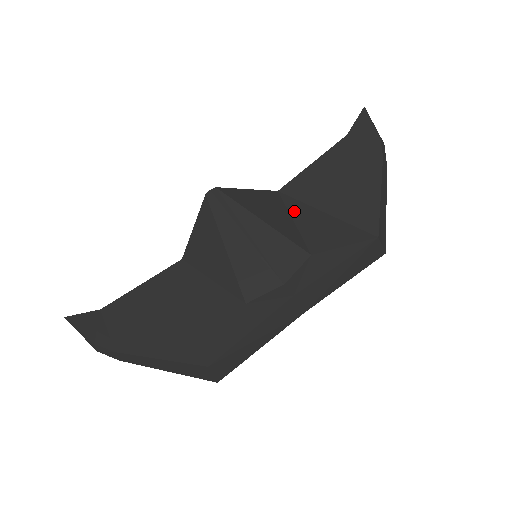
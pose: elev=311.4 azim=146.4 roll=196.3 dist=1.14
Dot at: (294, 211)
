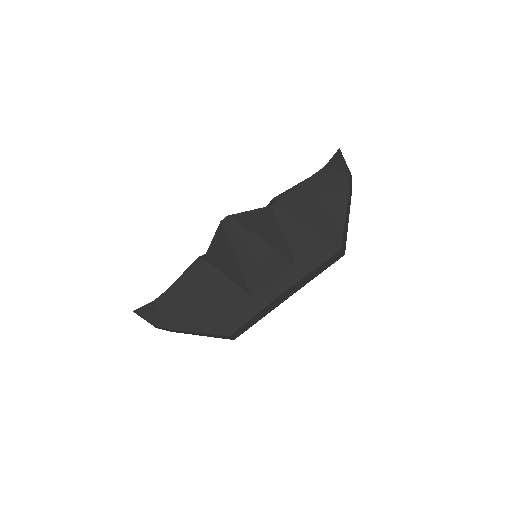
Dot at: (283, 225)
